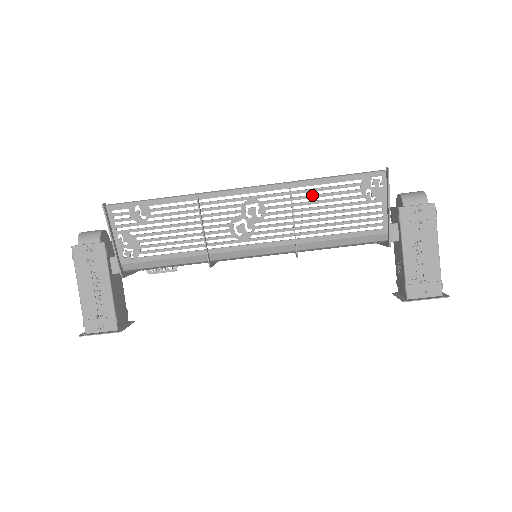
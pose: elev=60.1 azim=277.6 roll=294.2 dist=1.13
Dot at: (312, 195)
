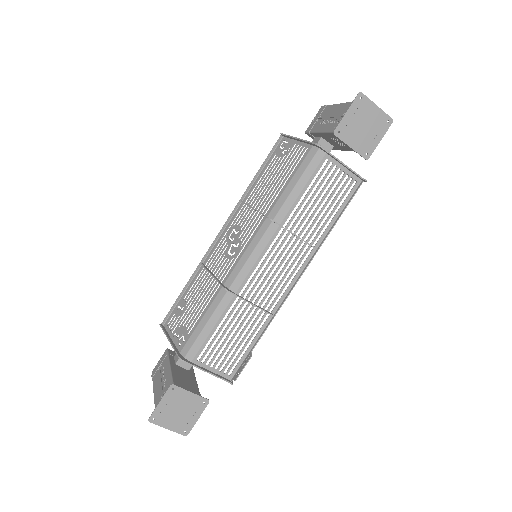
Dot at: (257, 190)
